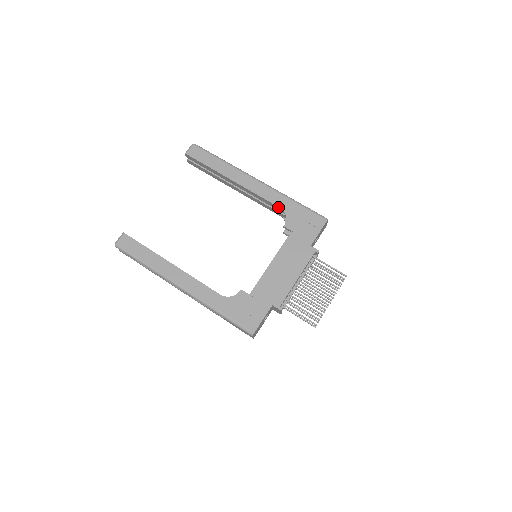
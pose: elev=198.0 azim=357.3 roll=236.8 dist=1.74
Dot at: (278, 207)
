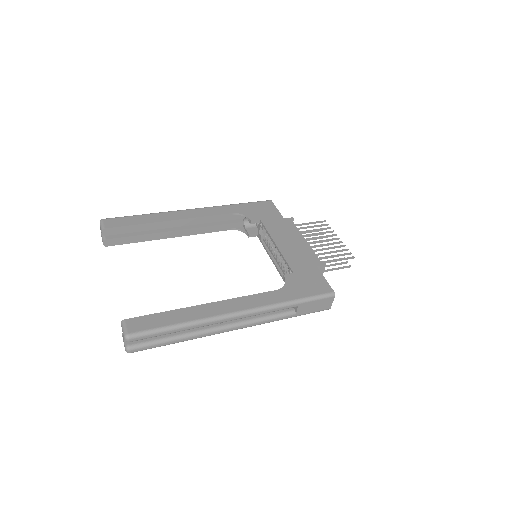
Dot at: (230, 214)
